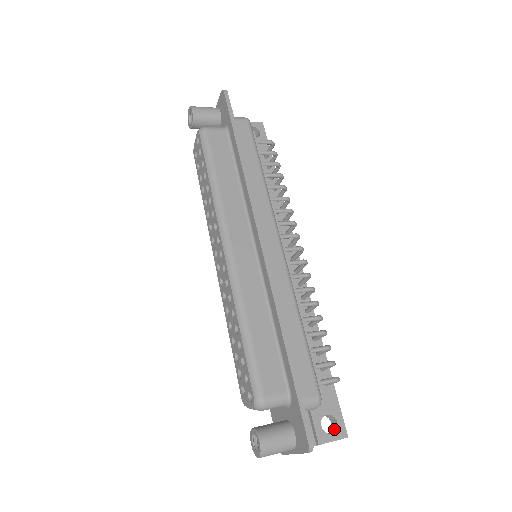
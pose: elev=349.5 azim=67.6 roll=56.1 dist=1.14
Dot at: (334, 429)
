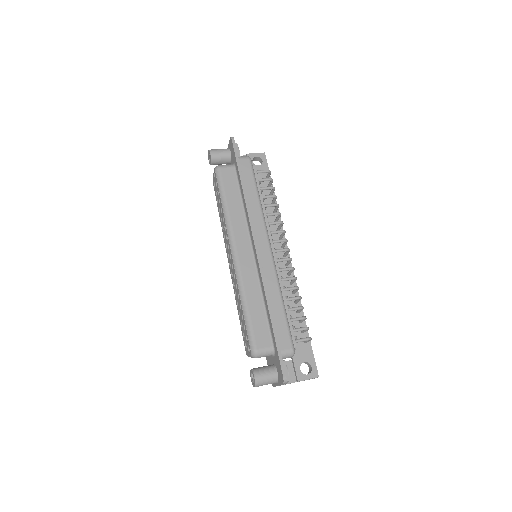
Dot at: (310, 372)
